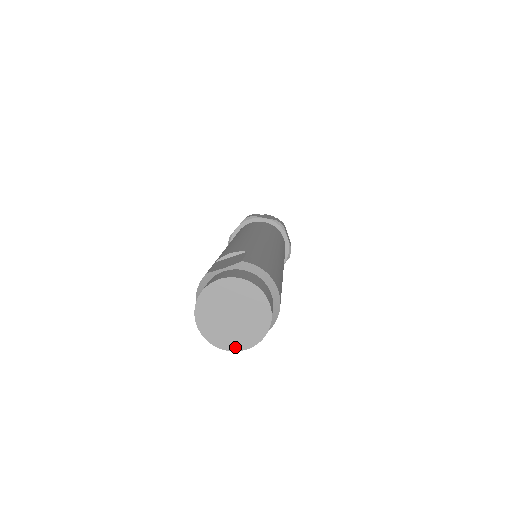
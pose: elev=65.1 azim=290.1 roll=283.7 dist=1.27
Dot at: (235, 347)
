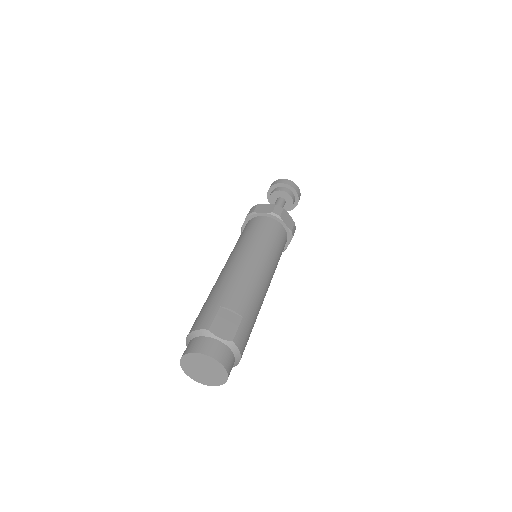
Dot at: (193, 377)
